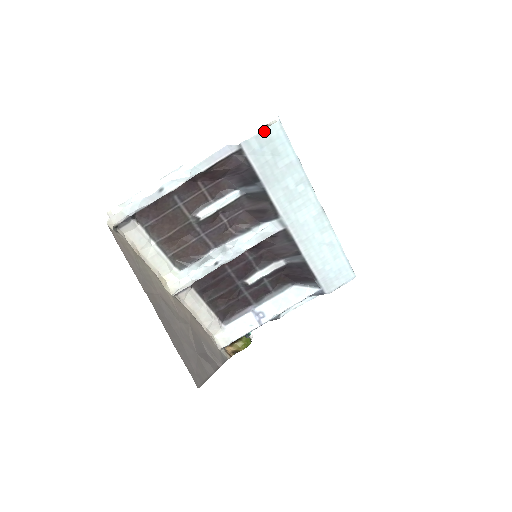
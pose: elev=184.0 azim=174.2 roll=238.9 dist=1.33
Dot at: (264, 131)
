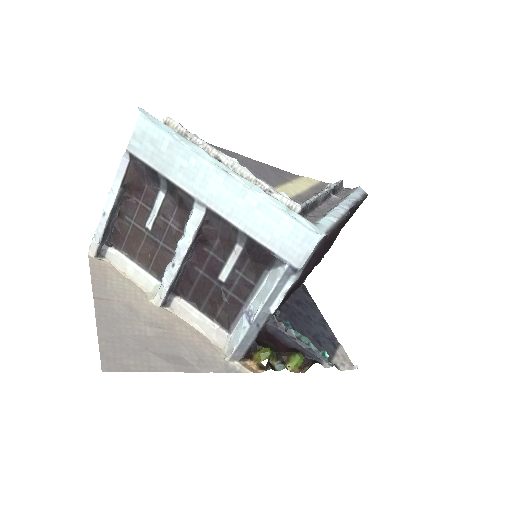
Dot at: (135, 129)
